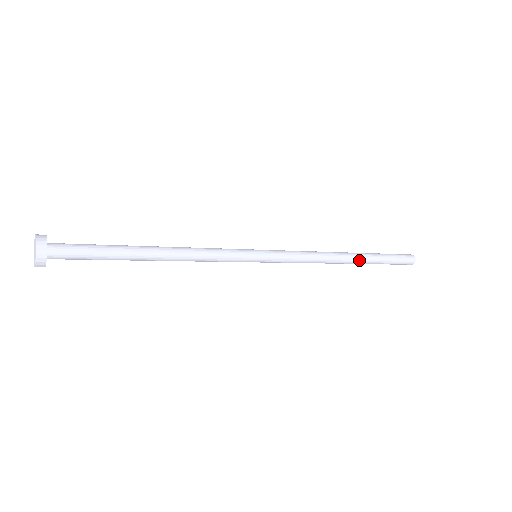
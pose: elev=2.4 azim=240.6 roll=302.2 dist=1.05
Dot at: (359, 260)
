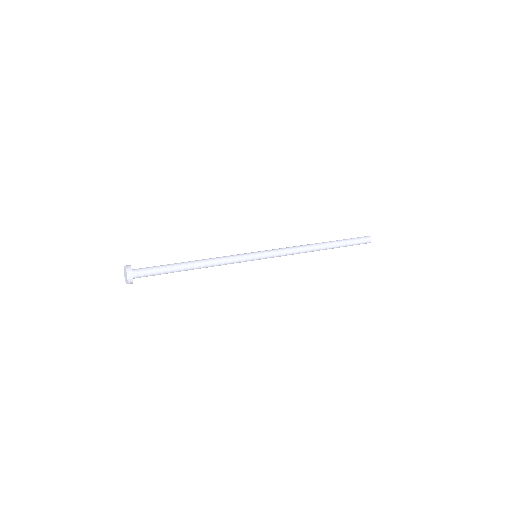
Dot at: (328, 247)
